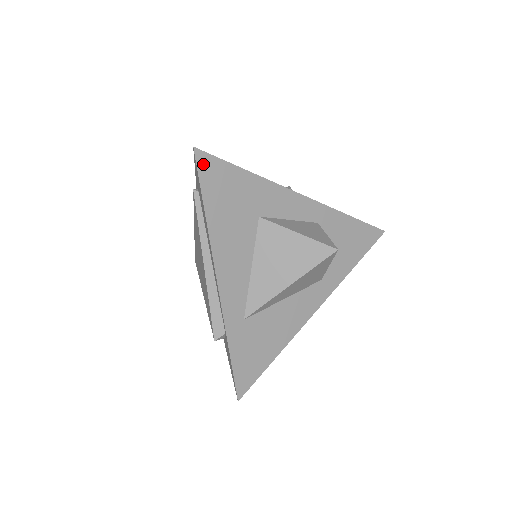
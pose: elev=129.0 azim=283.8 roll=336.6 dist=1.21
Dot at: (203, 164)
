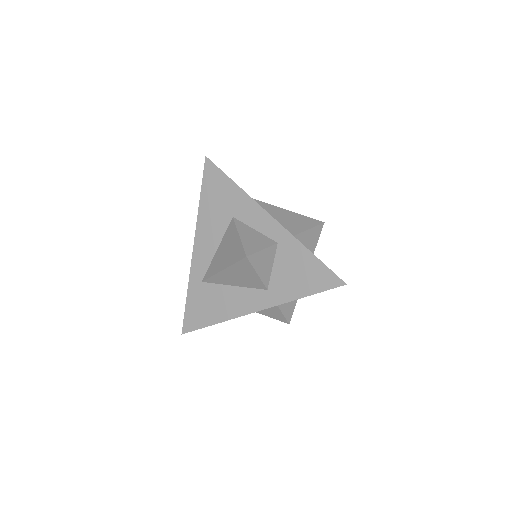
Dot at: (208, 168)
